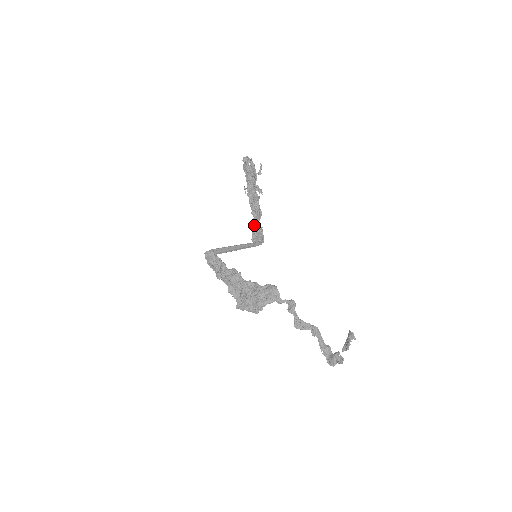
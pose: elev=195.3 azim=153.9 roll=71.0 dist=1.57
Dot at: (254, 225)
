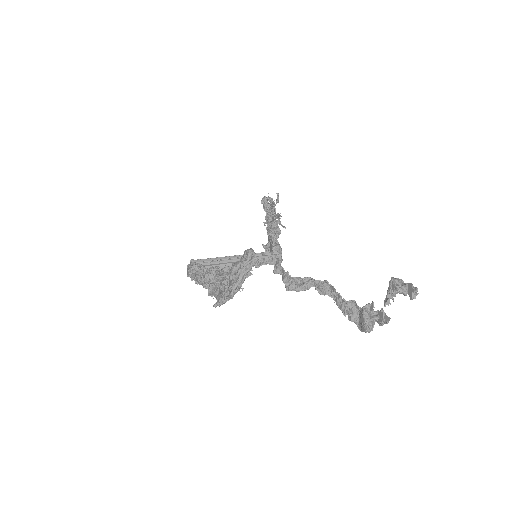
Dot at: occluded
